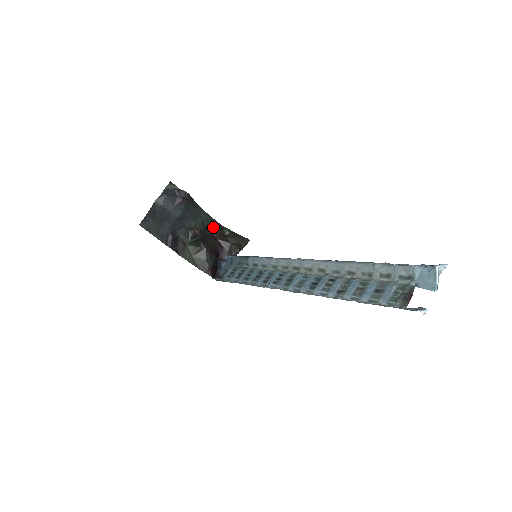
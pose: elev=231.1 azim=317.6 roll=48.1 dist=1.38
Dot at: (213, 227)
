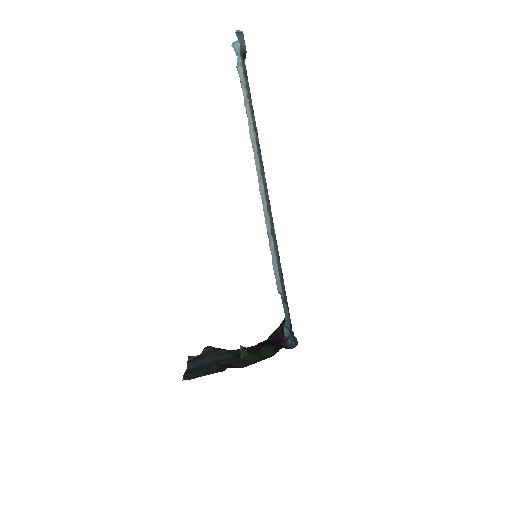
Dot at: occluded
